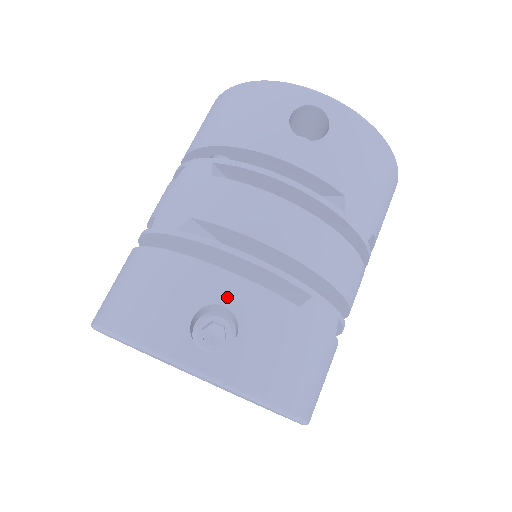
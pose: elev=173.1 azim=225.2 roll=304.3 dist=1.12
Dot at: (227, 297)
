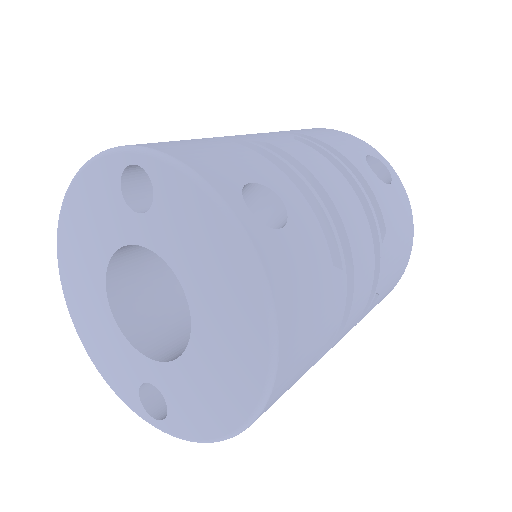
Dot at: (286, 196)
